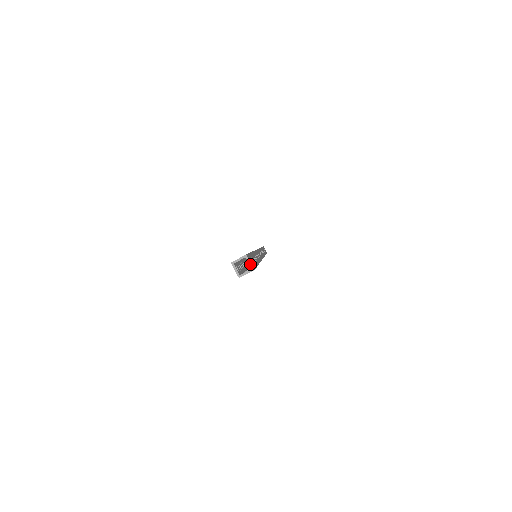
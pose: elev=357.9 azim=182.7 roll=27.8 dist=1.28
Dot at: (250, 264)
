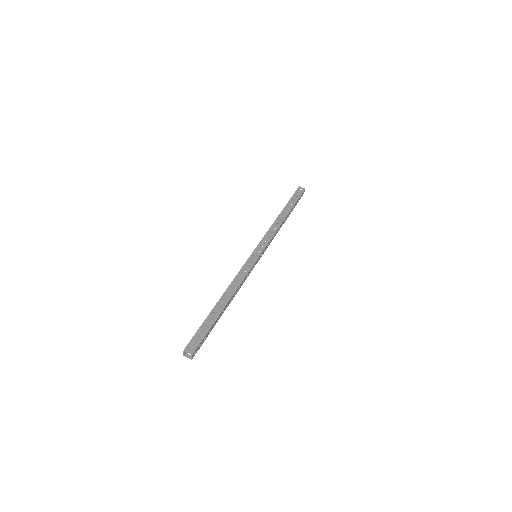
Dot at: (189, 353)
